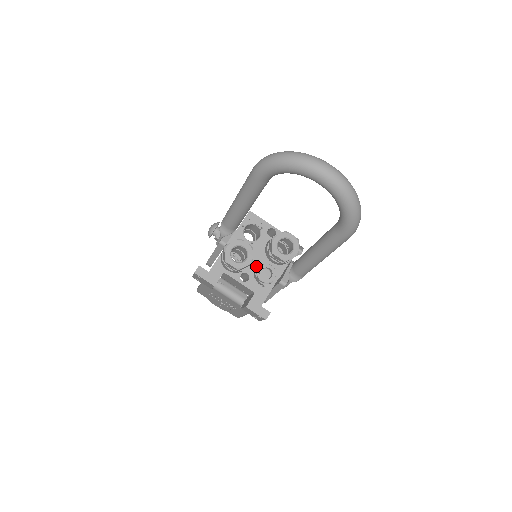
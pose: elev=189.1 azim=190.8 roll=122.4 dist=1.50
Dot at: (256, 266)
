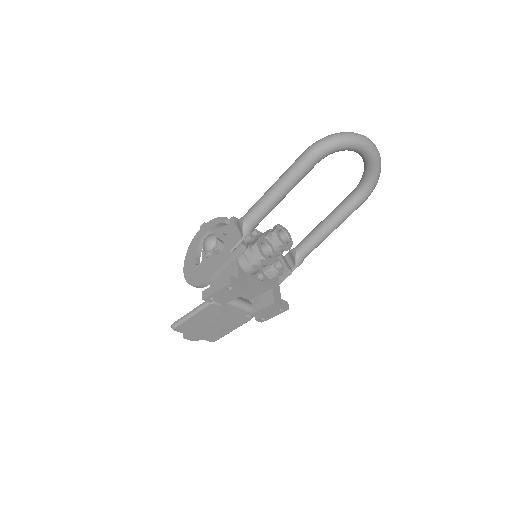
Dot at: occluded
